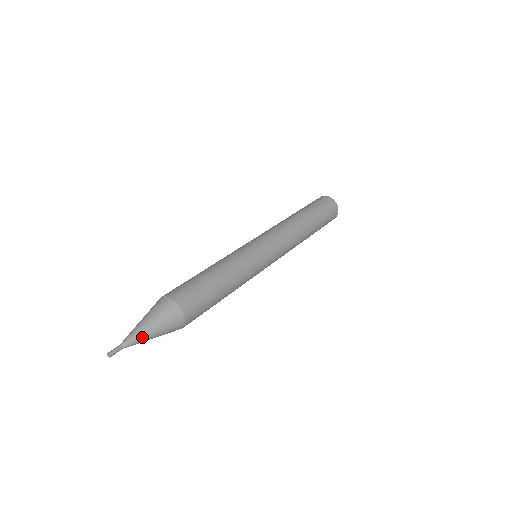
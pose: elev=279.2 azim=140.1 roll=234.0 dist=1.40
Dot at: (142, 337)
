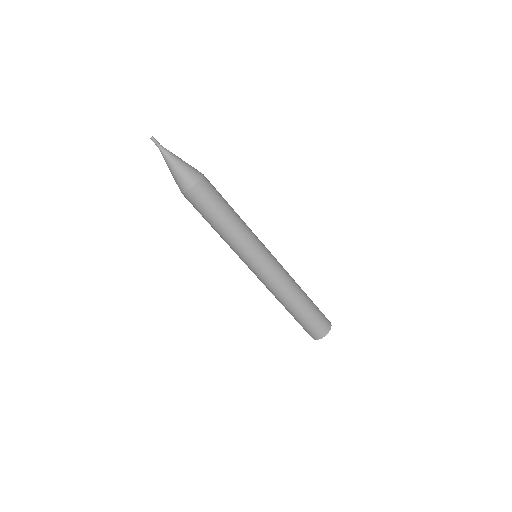
Dot at: (172, 157)
